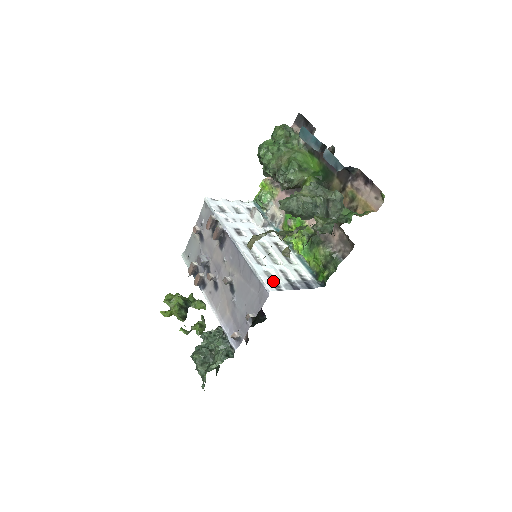
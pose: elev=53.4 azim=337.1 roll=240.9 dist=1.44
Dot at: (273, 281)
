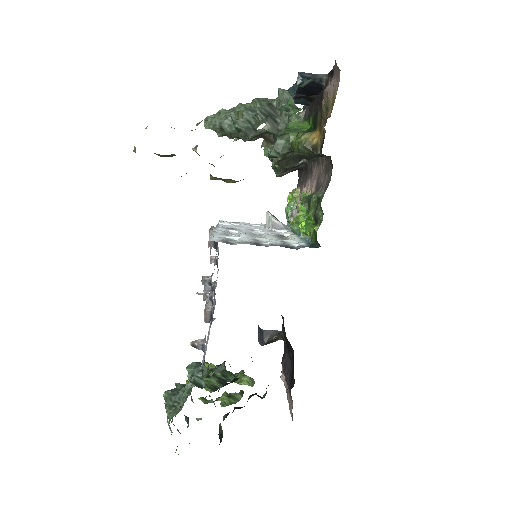
Dot at: occluded
